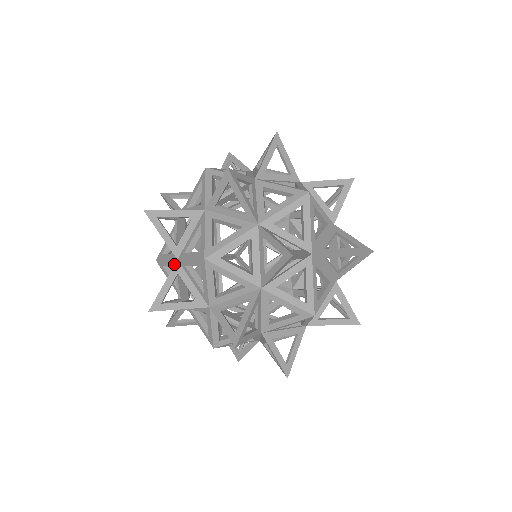
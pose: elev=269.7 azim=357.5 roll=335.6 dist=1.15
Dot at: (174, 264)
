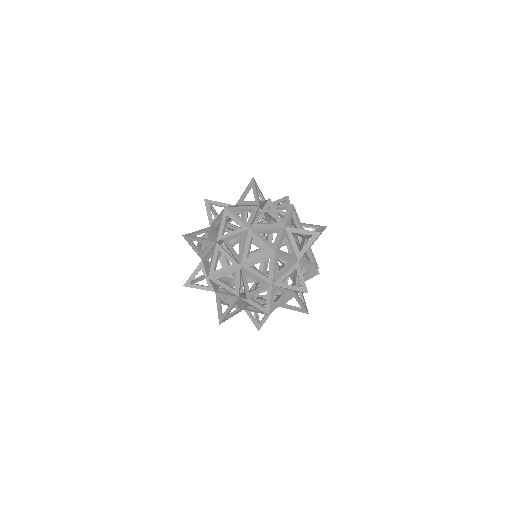
Dot at: (242, 226)
